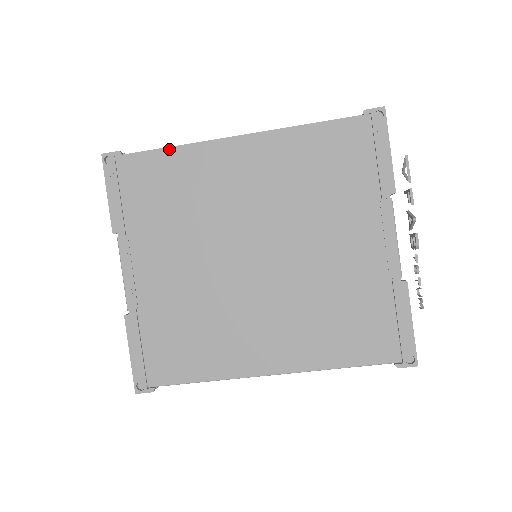
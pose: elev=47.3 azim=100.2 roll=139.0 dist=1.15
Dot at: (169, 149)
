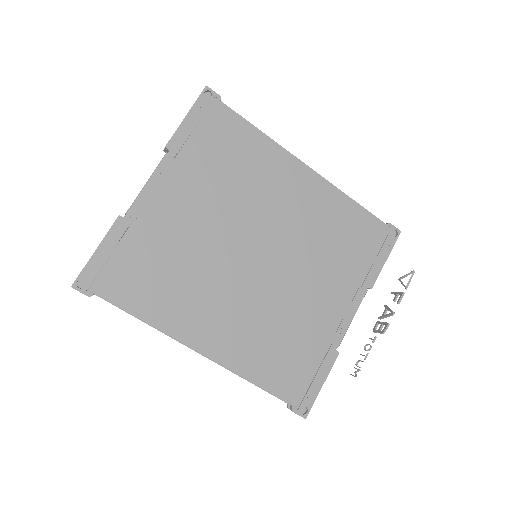
Dot at: (258, 130)
